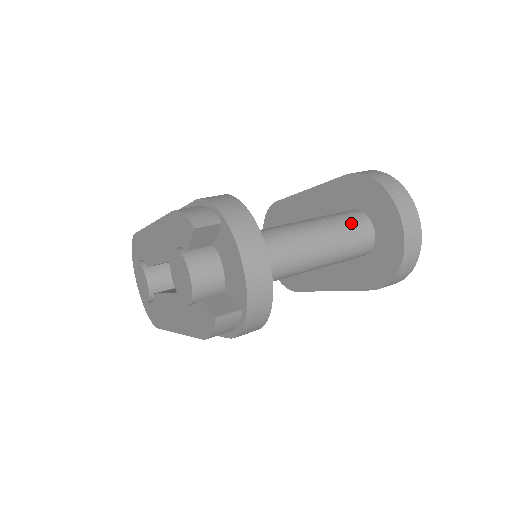
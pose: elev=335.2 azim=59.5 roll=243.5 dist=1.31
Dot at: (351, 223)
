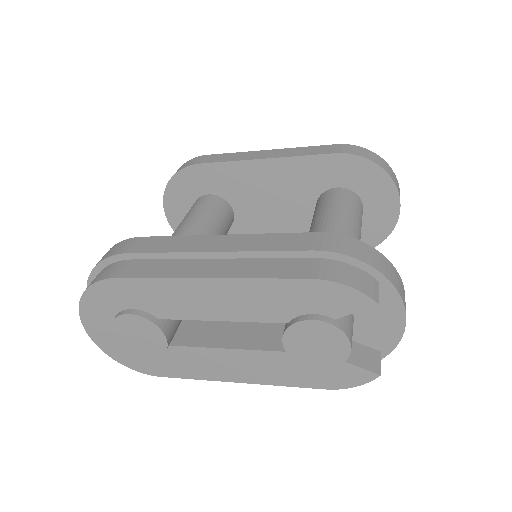
Dot at: (358, 209)
